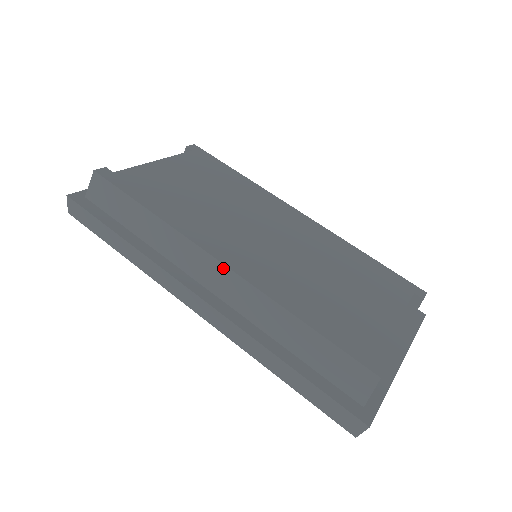
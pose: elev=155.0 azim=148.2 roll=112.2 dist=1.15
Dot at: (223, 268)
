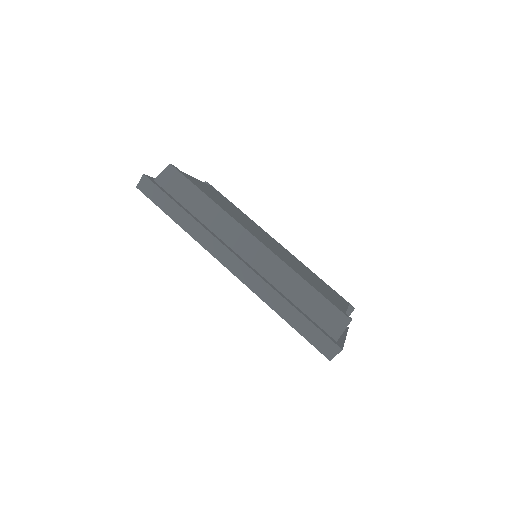
Dot at: (257, 242)
